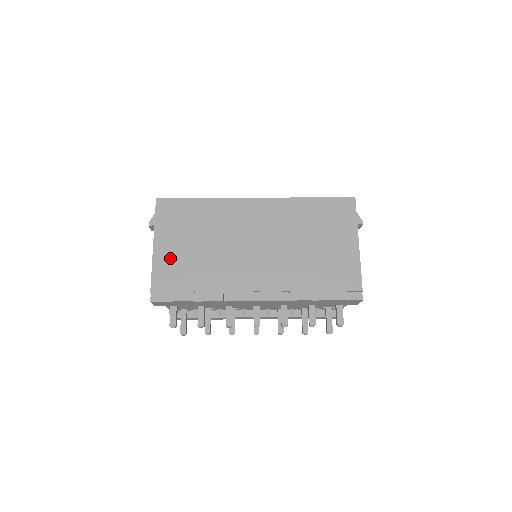
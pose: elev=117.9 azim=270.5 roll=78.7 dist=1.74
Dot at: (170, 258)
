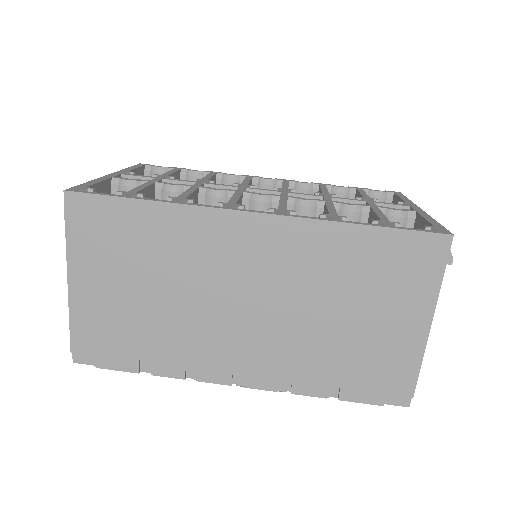
Dot at: (98, 304)
